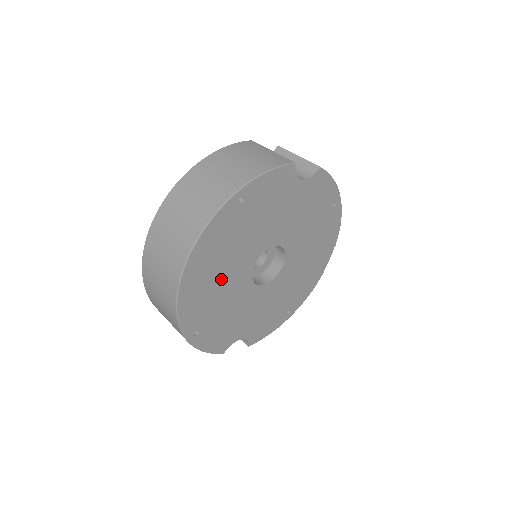
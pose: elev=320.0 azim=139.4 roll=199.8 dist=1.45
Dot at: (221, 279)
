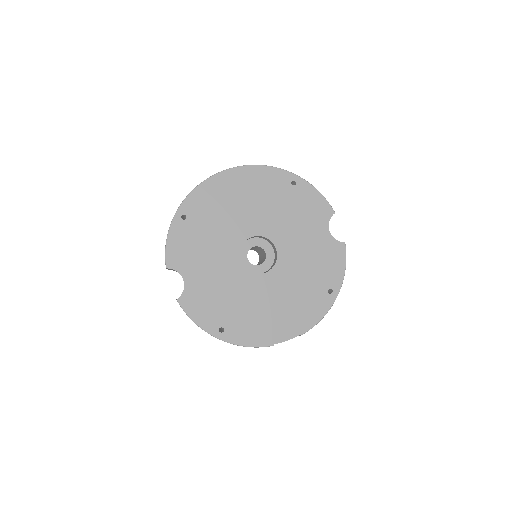
Dot at: (234, 209)
